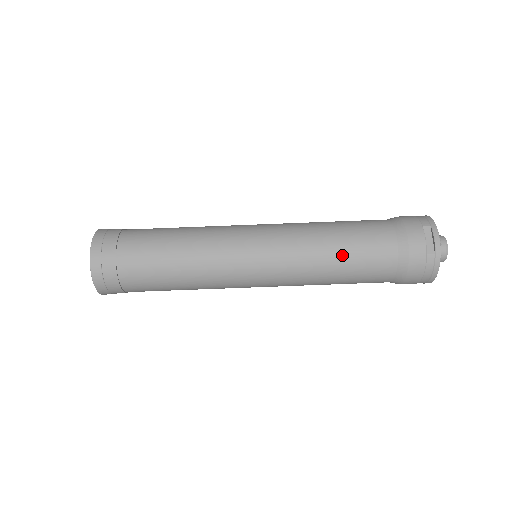
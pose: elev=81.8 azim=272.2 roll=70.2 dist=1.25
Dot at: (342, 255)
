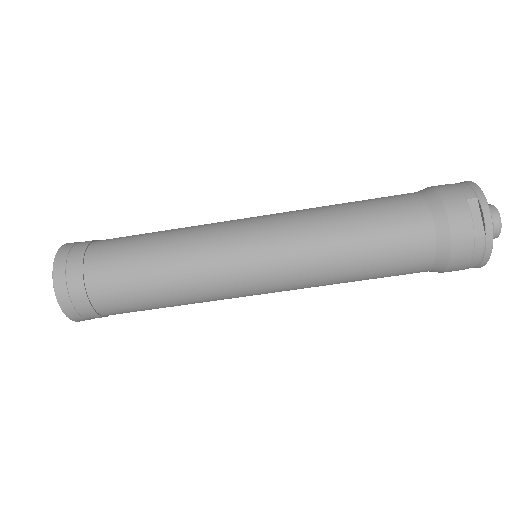
Dot at: (363, 249)
